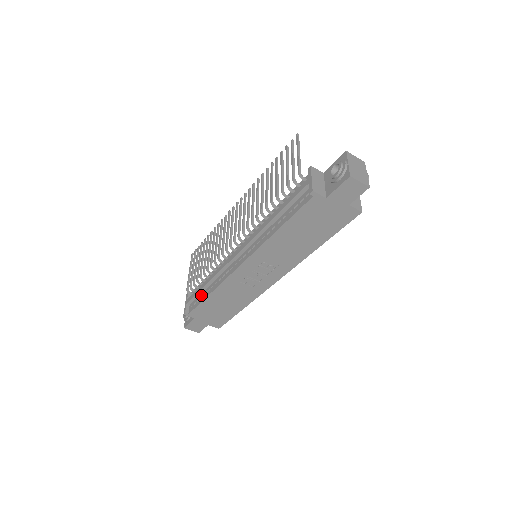
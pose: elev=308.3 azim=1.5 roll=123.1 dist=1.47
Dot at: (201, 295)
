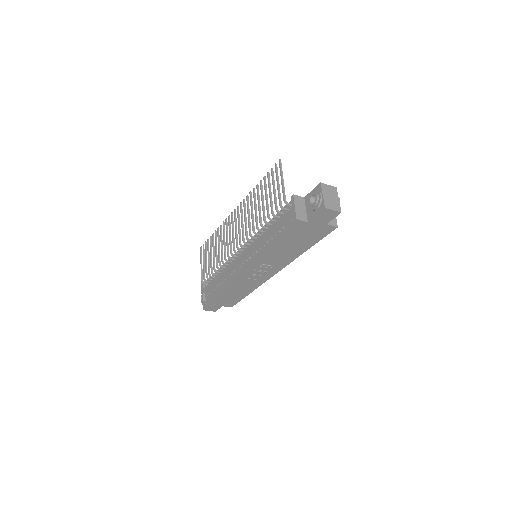
Dot at: (214, 287)
